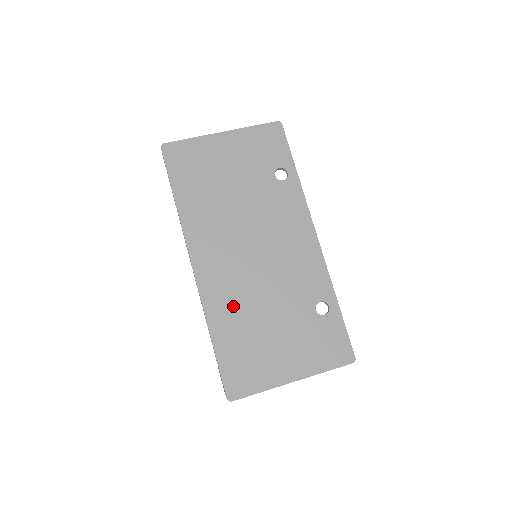
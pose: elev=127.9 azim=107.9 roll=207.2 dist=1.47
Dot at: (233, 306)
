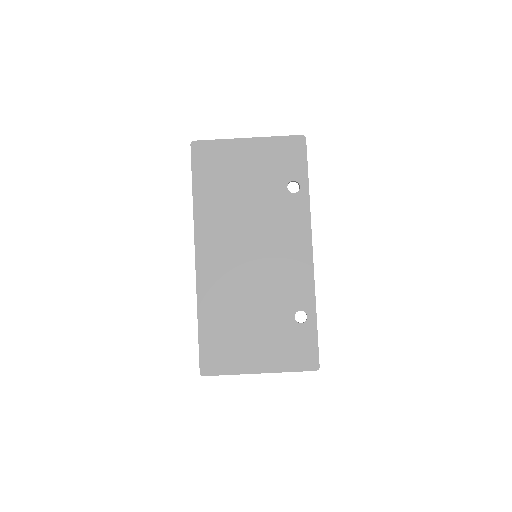
Dot at: (222, 297)
